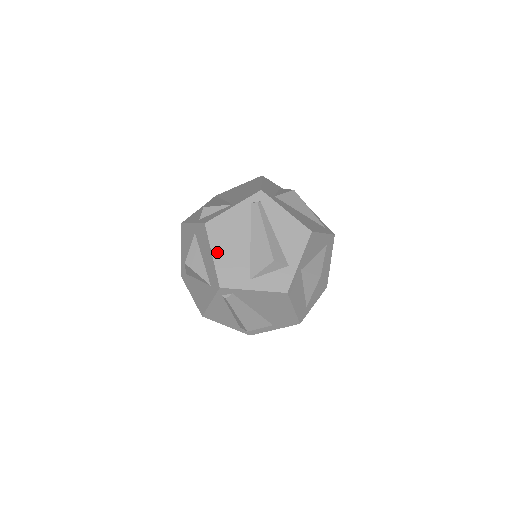
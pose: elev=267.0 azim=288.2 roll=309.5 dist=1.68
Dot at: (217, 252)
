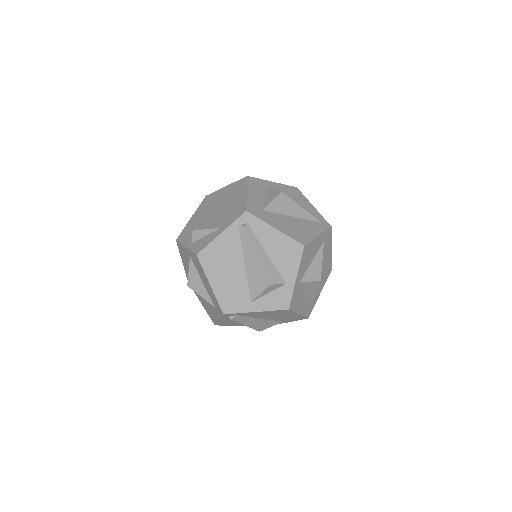
Dot at: (214, 281)
